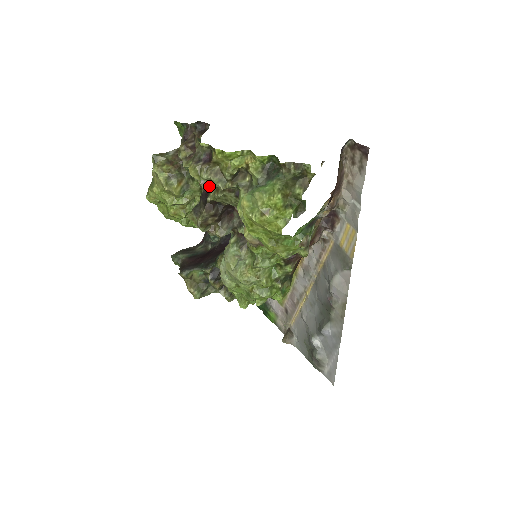
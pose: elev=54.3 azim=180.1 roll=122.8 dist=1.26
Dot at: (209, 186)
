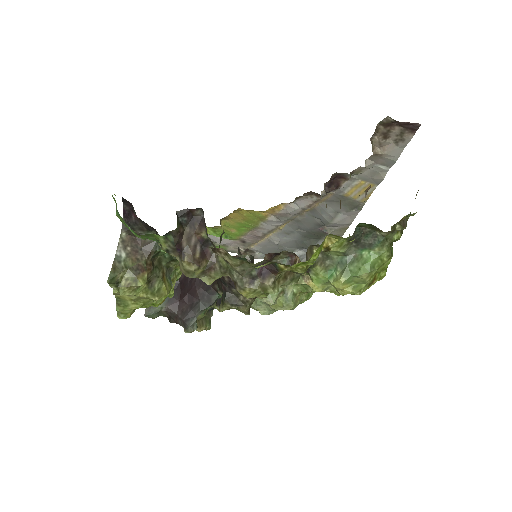
Dot at: occluded
